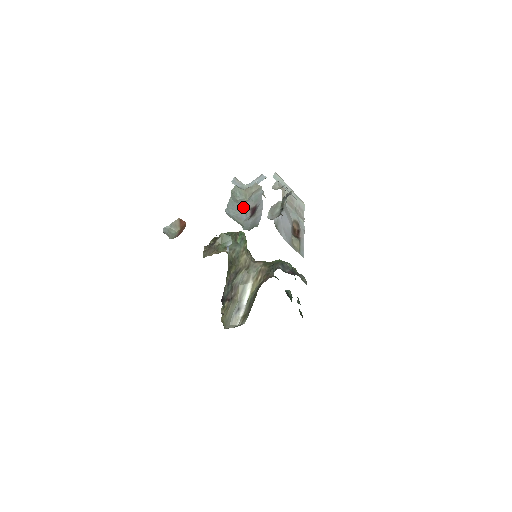
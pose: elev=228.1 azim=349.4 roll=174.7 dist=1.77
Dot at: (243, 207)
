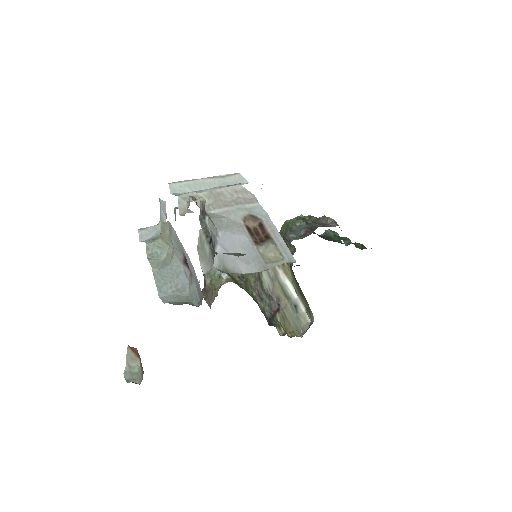
Dot at: (175, 266)
